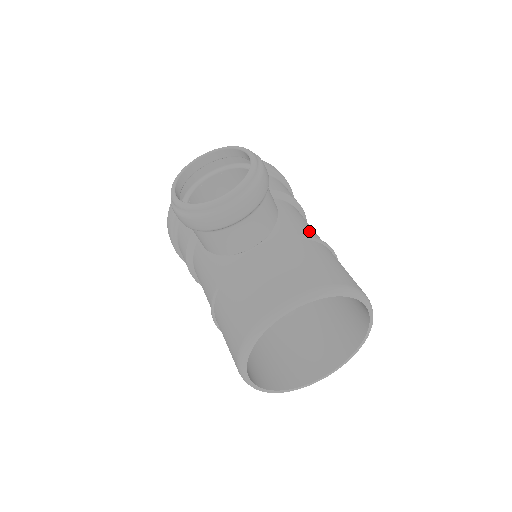
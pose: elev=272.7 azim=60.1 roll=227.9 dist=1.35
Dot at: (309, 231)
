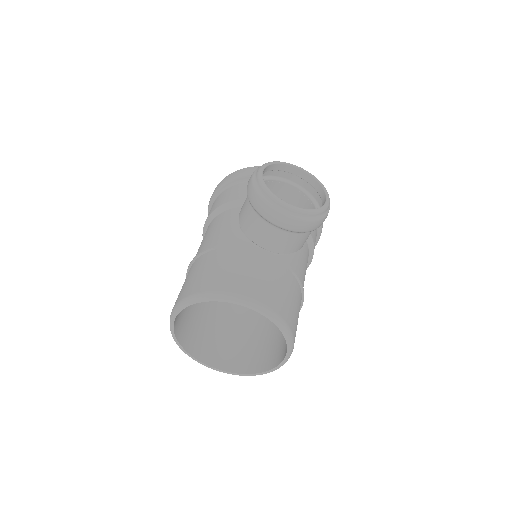
Dot at: (303, 279)
